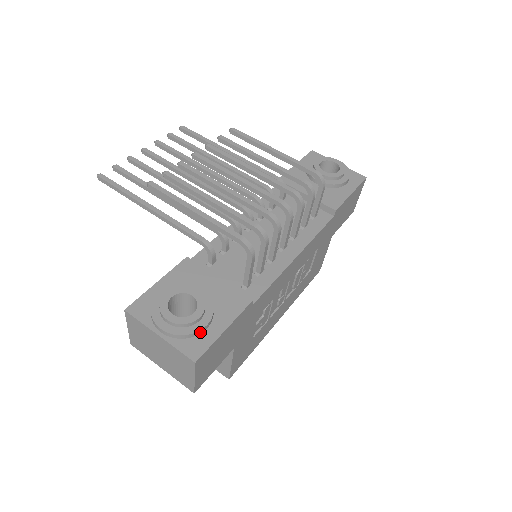
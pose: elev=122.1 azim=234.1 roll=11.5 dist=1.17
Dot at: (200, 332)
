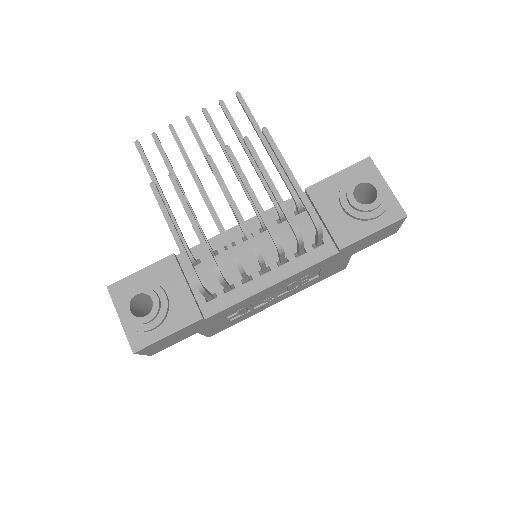
Dot at: (147, 331)
